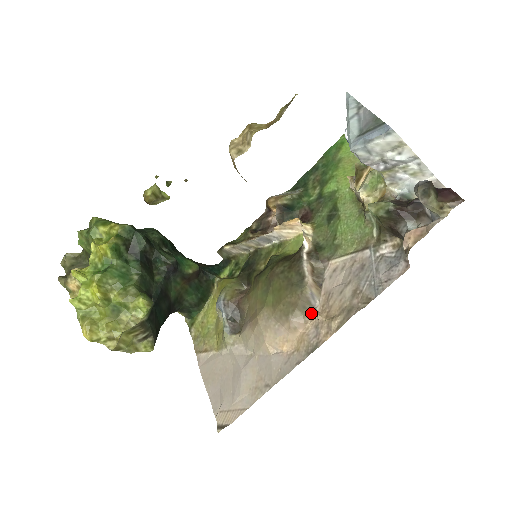
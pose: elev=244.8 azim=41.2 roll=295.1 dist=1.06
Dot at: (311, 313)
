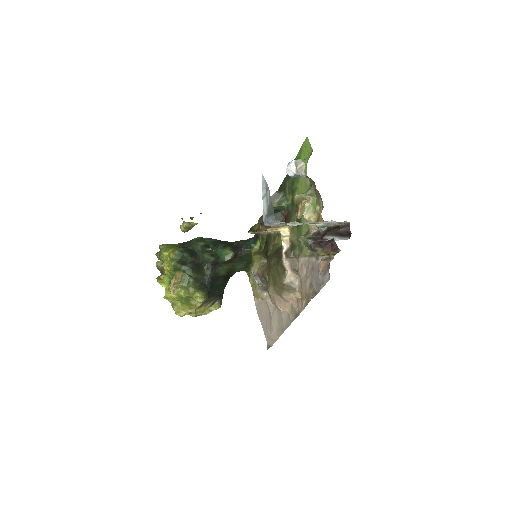
Dot at: (295, 291)
